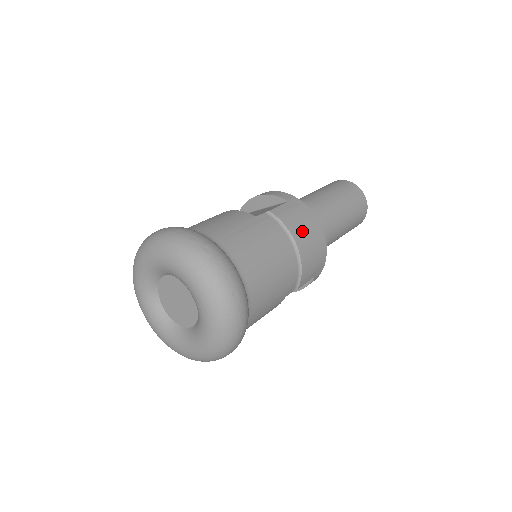
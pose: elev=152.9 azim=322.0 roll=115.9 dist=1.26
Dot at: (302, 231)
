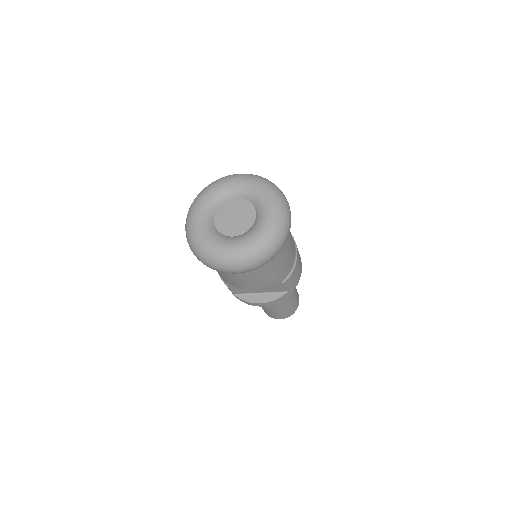
Dot at: occluded
